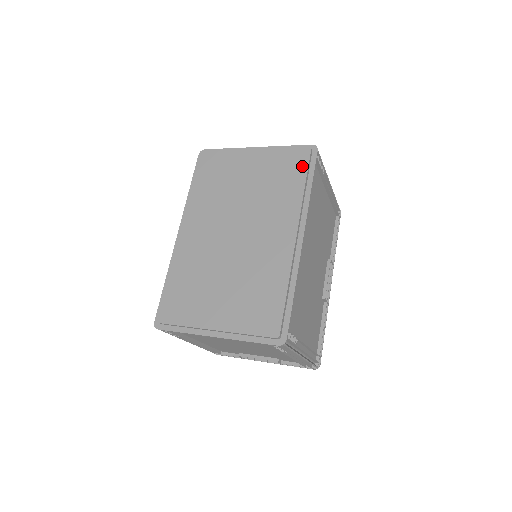
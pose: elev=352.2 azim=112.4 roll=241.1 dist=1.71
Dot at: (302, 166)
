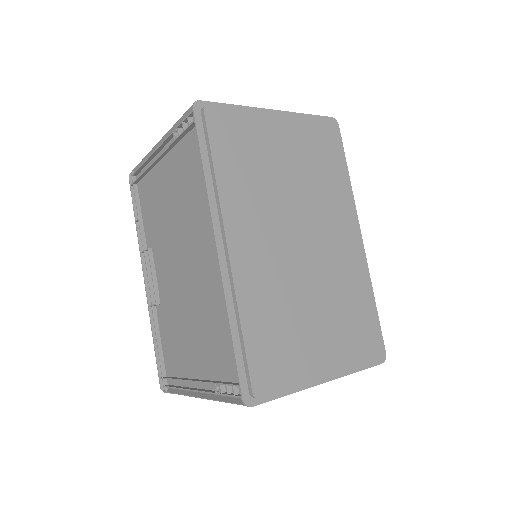
Dot at: (337, 146)
